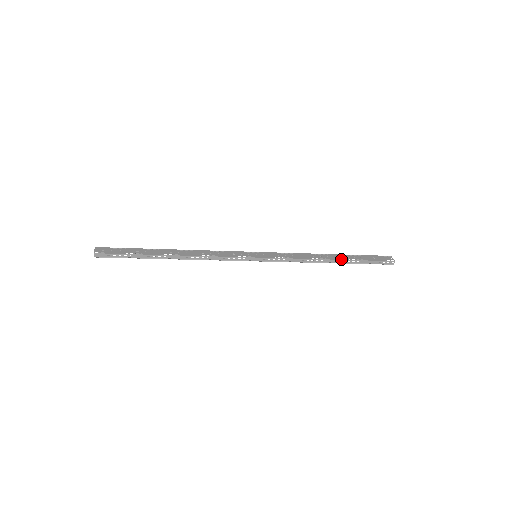
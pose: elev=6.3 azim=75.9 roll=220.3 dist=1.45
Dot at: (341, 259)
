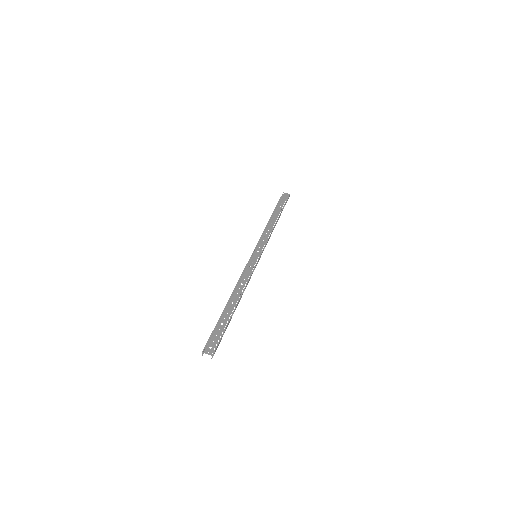
Dot at: (279, 216)
